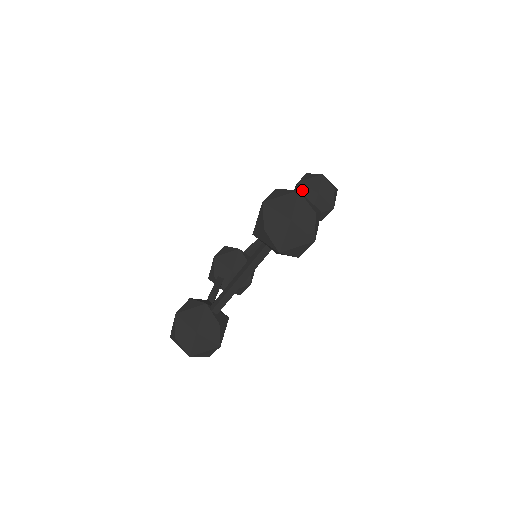
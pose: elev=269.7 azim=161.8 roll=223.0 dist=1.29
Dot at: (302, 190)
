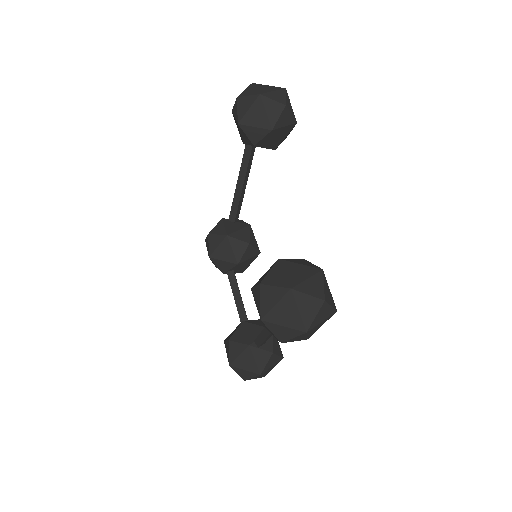
Dot at: (249, 133)
